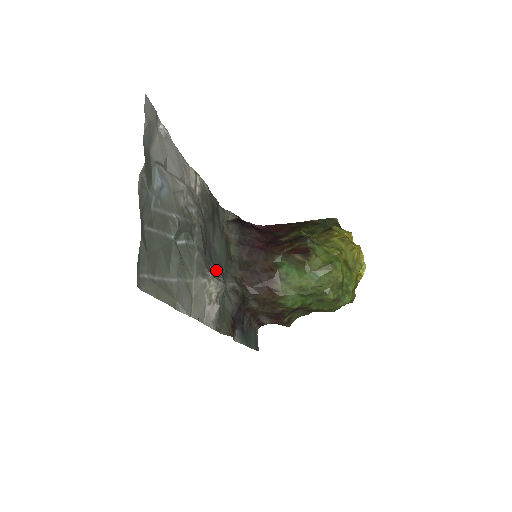
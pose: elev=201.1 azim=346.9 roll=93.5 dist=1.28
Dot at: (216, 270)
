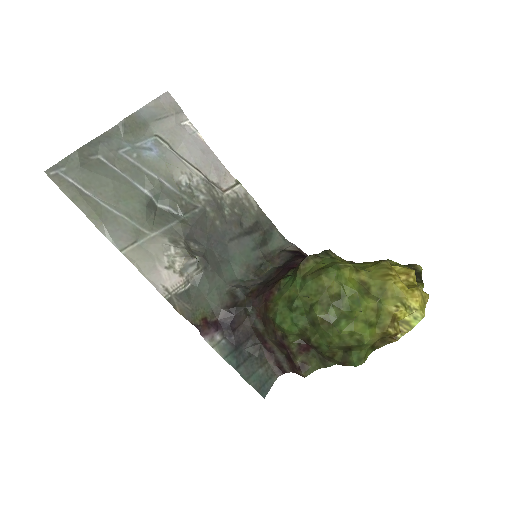
Dot at: (203, 253)
